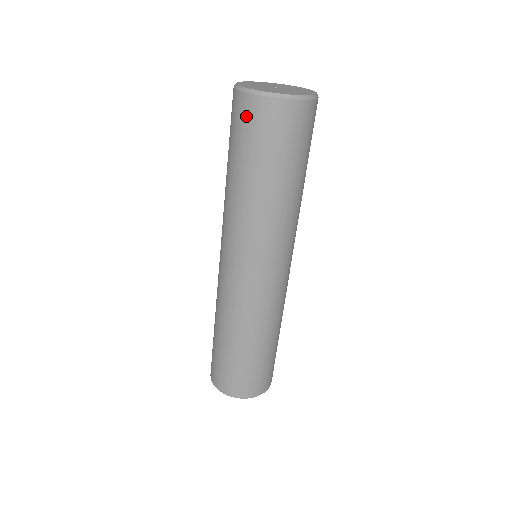
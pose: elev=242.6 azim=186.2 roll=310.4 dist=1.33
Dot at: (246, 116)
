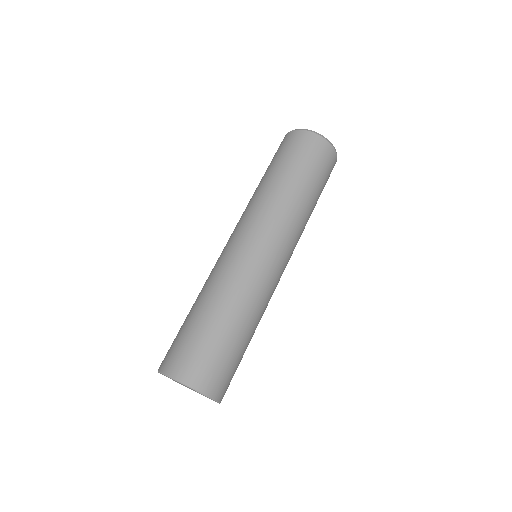
Dot at: (311, 145)
